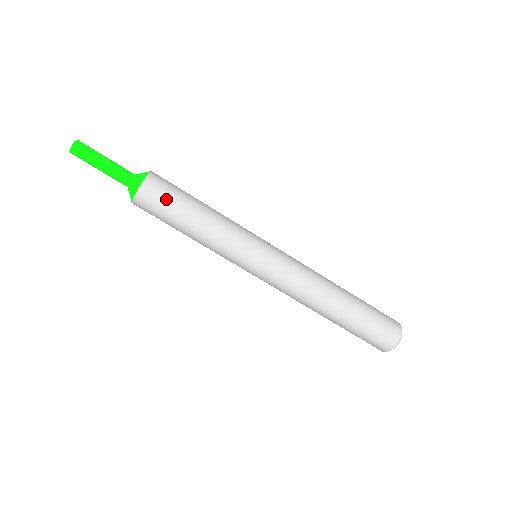
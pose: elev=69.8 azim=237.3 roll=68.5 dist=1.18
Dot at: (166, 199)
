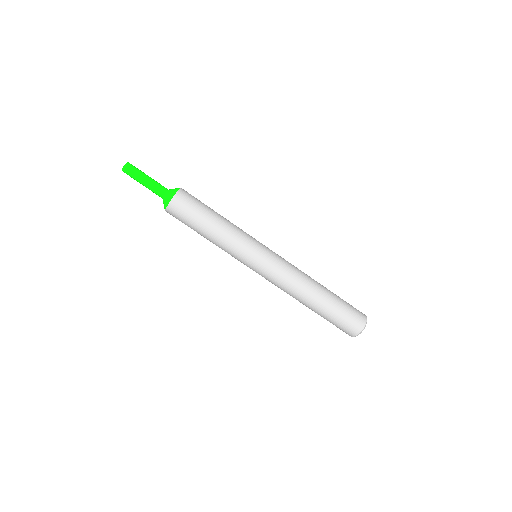
Dot at: (197, 200)
